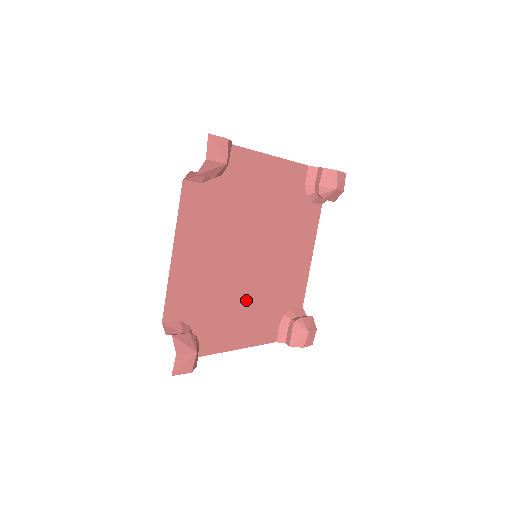
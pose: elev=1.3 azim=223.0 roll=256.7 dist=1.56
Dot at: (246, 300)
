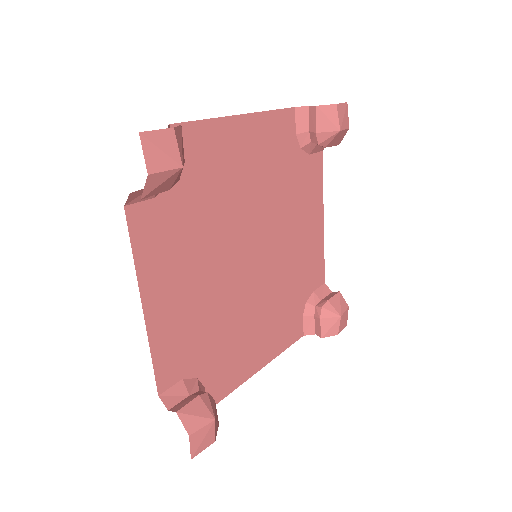
Dot at: (257, 311)
